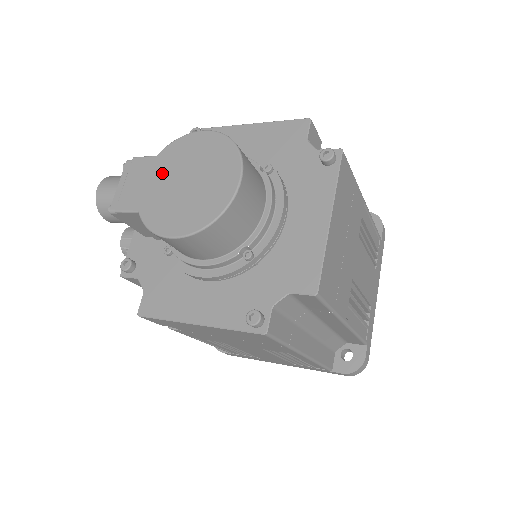
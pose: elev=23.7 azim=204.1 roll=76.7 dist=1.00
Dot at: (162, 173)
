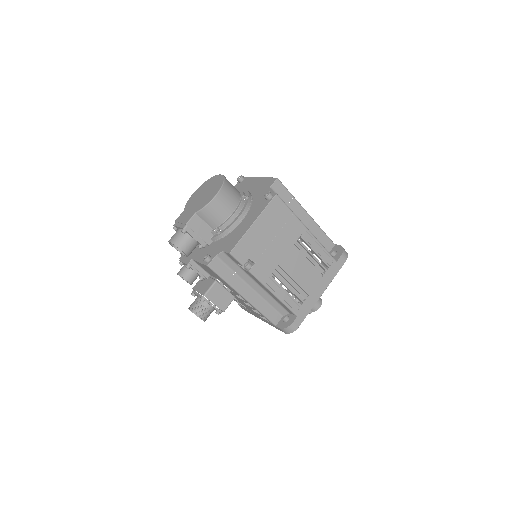
Dot at: (192, 206)
